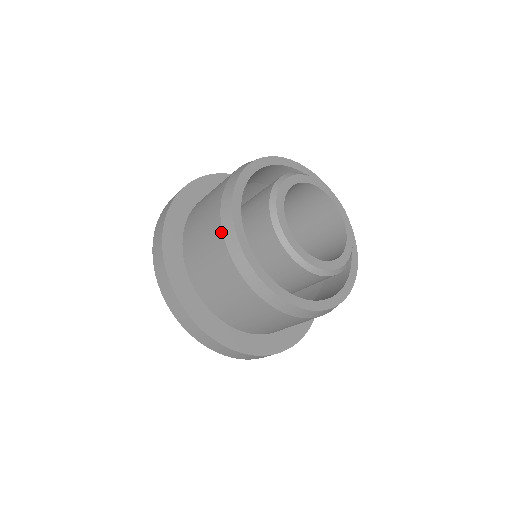
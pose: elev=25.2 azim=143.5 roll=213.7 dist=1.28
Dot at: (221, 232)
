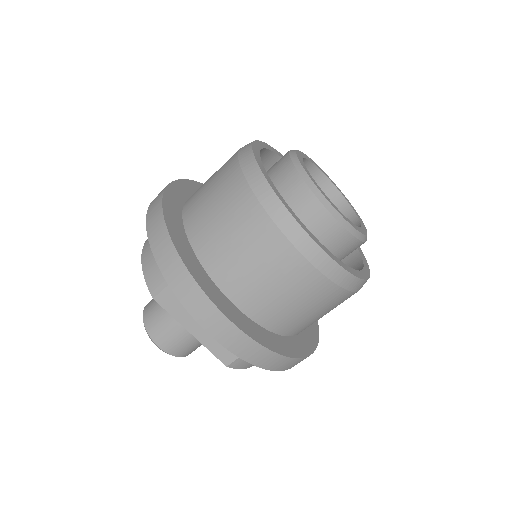
Dot at: occluded
